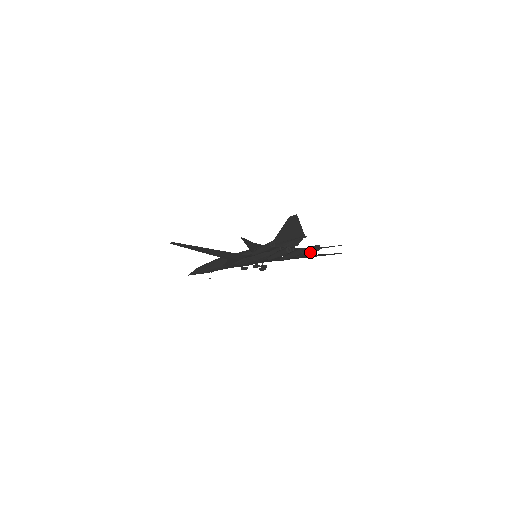
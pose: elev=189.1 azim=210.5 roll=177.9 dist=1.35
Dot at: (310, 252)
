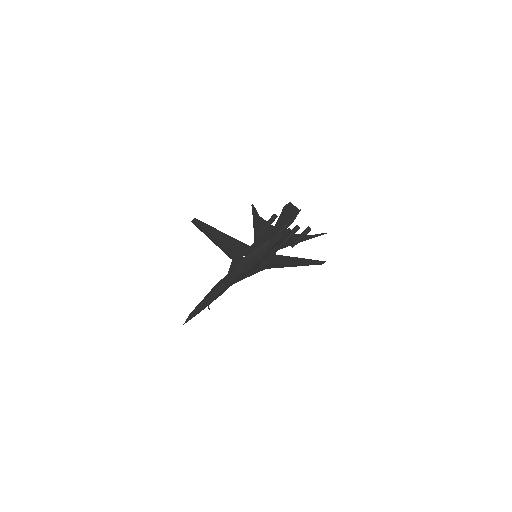
Dot at: (303, 235)
